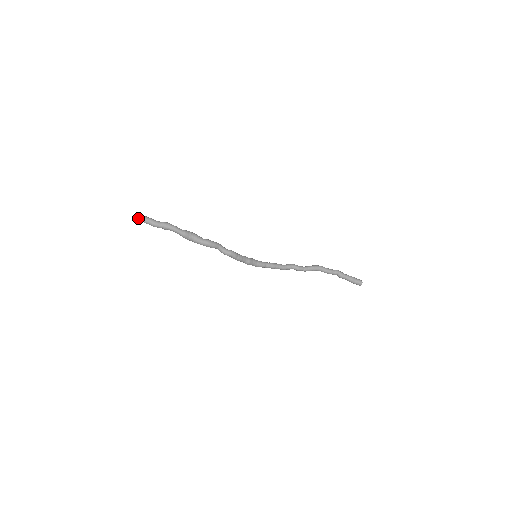
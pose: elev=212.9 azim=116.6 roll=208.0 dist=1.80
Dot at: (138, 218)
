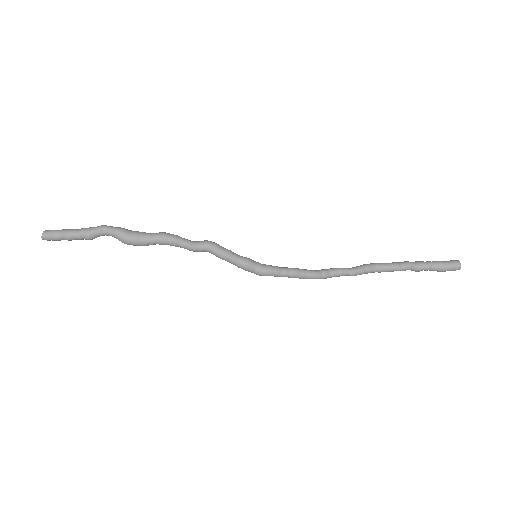
Dot at: (42, 237)
